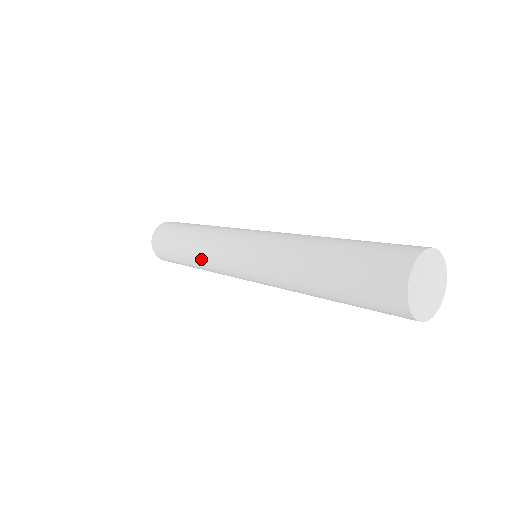
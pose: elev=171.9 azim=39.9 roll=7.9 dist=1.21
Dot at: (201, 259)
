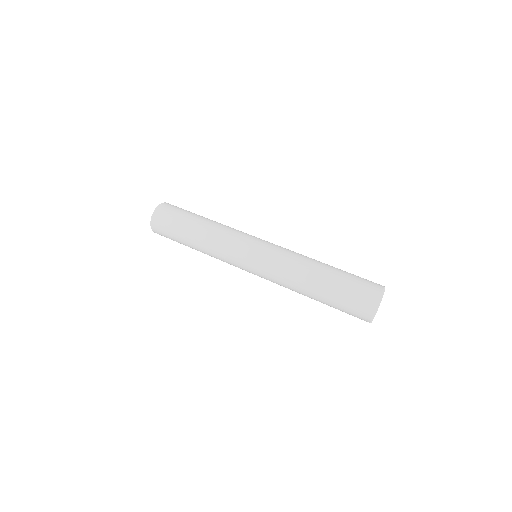
Dot at: occluded
